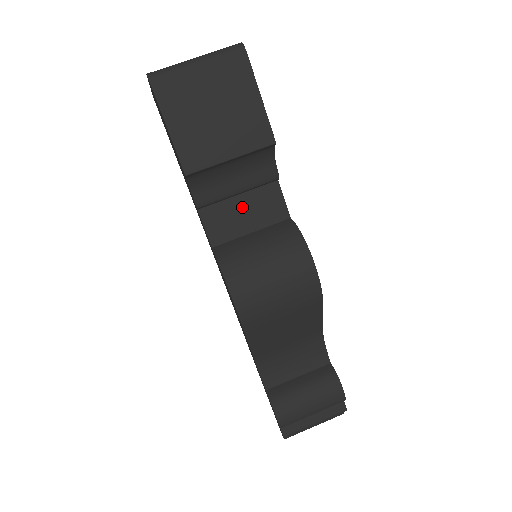
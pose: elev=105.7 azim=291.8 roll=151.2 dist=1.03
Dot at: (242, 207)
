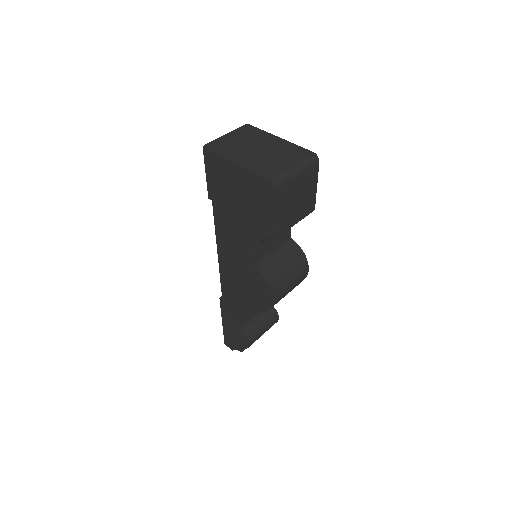
Dot at: occluded
